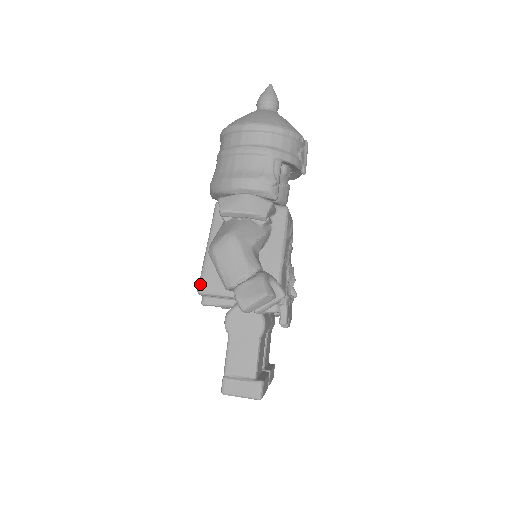
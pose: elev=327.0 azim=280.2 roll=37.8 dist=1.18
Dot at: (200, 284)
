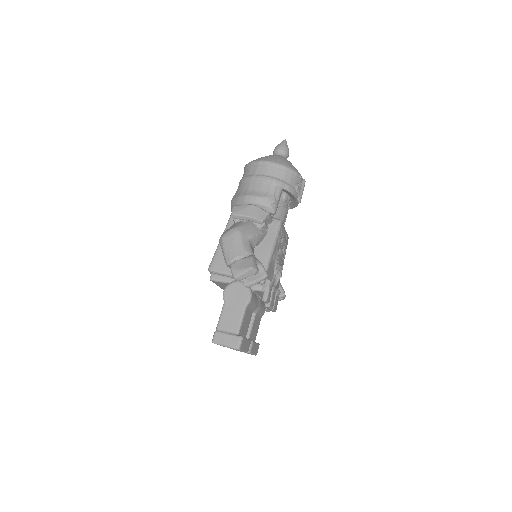
Dot at: (211, 264)
